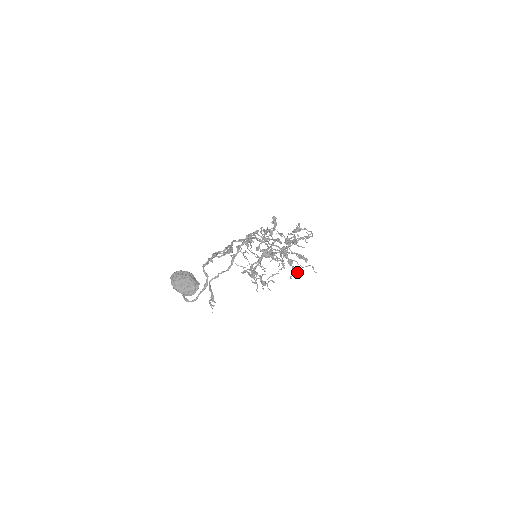
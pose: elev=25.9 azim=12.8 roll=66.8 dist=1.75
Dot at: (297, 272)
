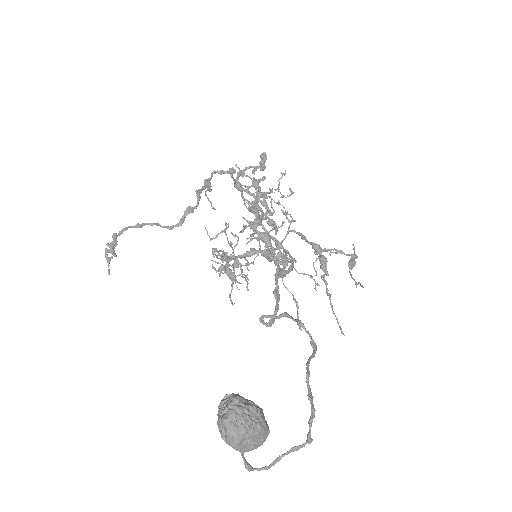
Dot at: occluded
